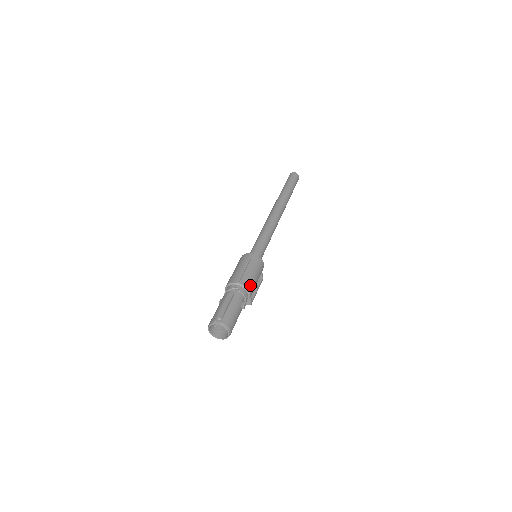
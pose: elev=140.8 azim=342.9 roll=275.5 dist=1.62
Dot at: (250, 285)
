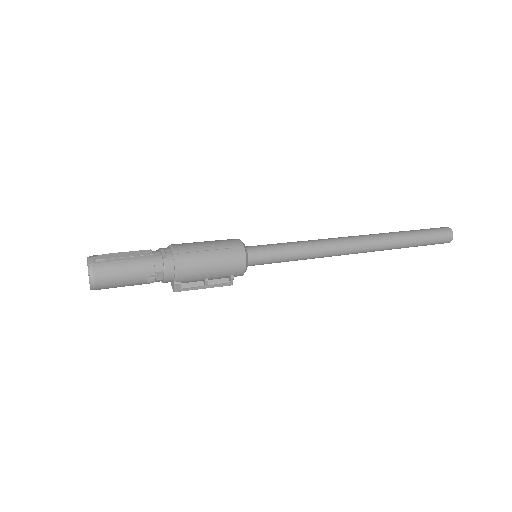
Dot at: (187, 267)
